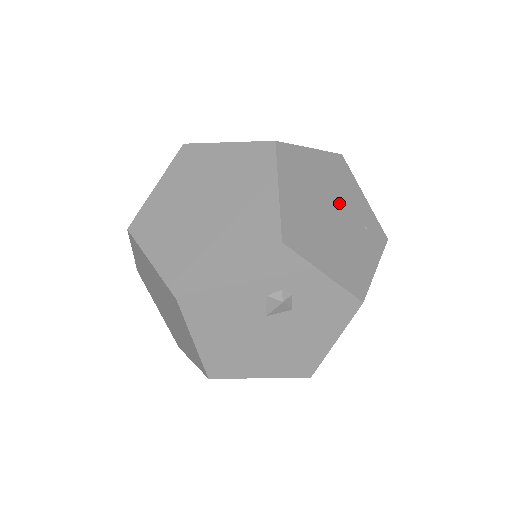
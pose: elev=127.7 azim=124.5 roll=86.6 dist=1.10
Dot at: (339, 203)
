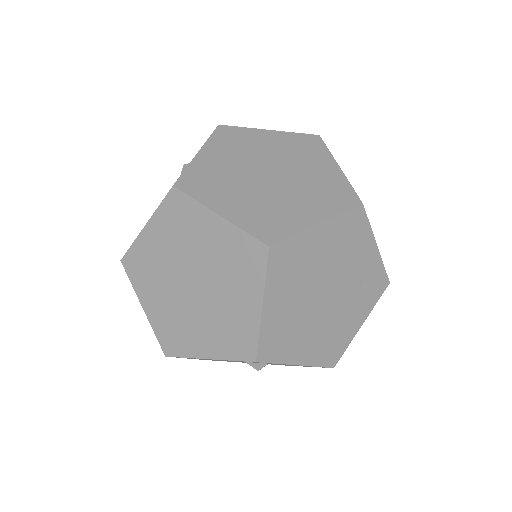
Dot at: (338, 277)
